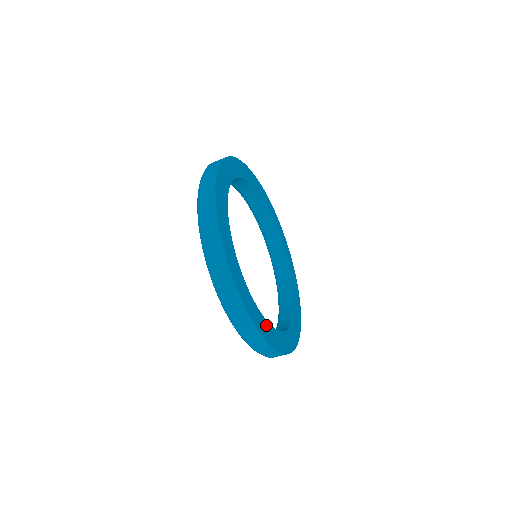
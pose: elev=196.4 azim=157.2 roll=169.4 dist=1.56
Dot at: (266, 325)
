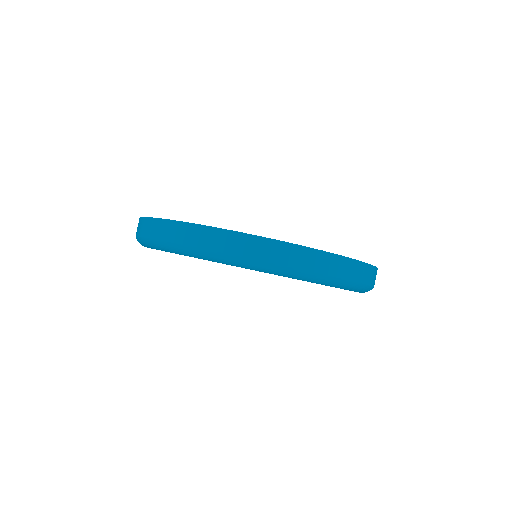
Dot at: occluded
